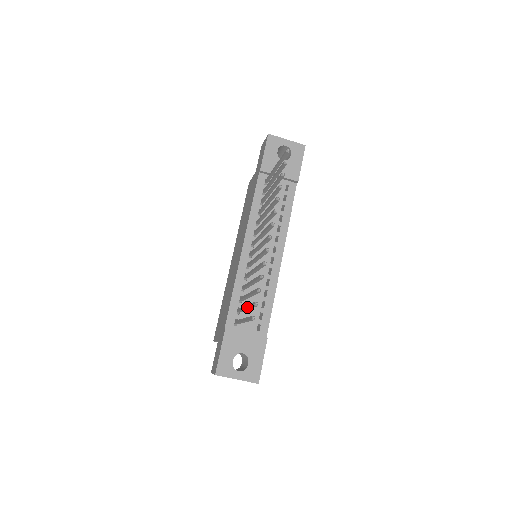
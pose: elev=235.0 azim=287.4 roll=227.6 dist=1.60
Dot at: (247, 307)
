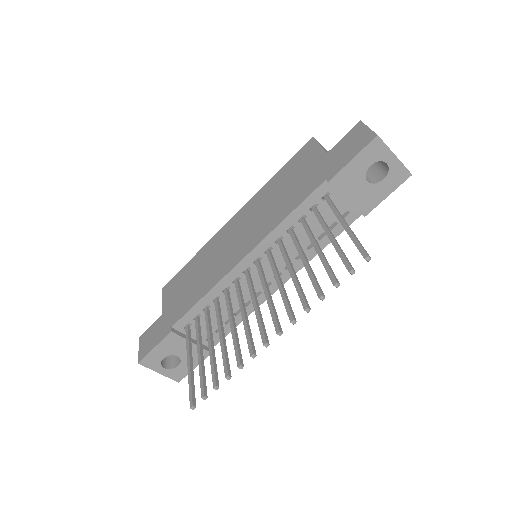
Dot at: (199, 365)
